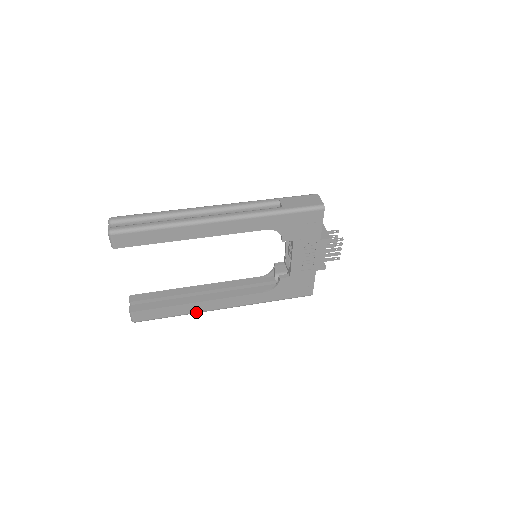
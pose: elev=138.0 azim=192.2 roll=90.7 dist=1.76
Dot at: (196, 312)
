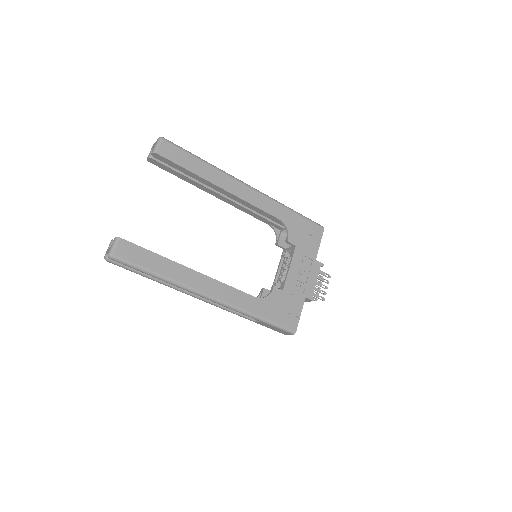
Dot at: (181, 283)
